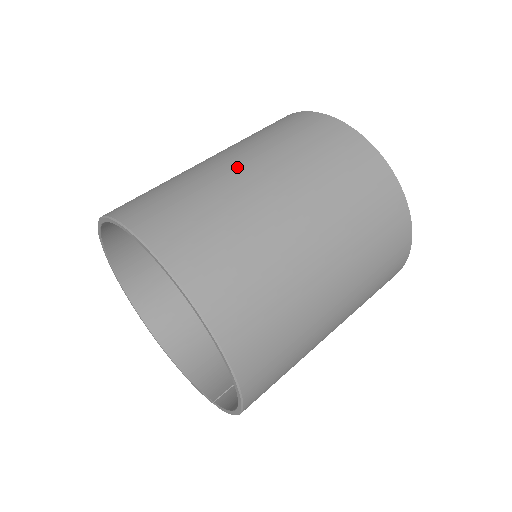
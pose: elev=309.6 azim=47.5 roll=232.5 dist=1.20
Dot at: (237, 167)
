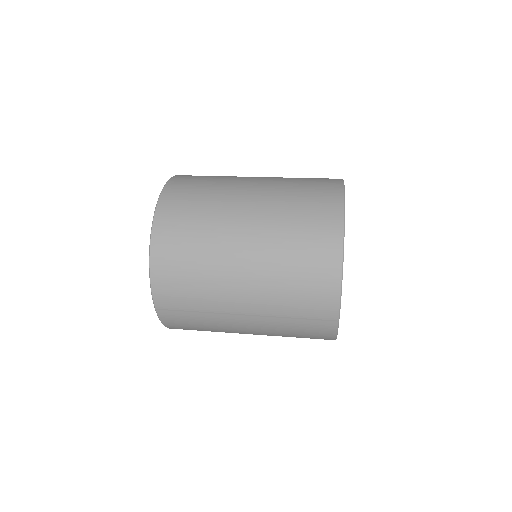
Dot at: occluded
